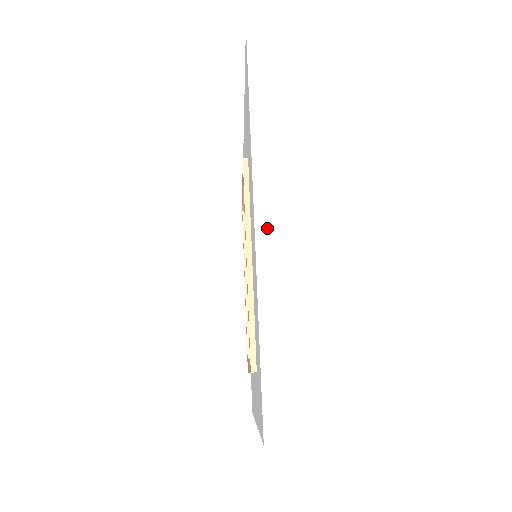
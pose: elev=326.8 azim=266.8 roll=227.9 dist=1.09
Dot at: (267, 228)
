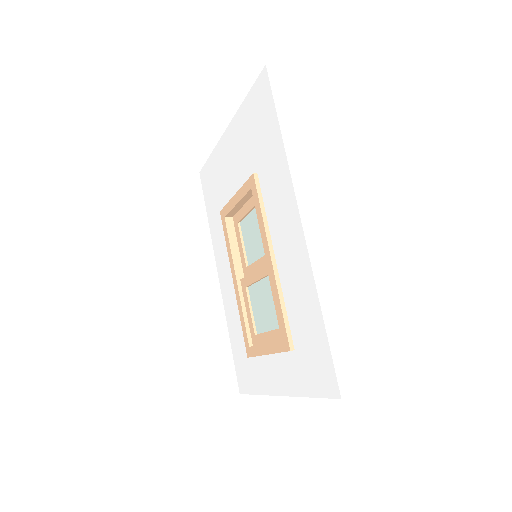
Dot at: (313, 233)
